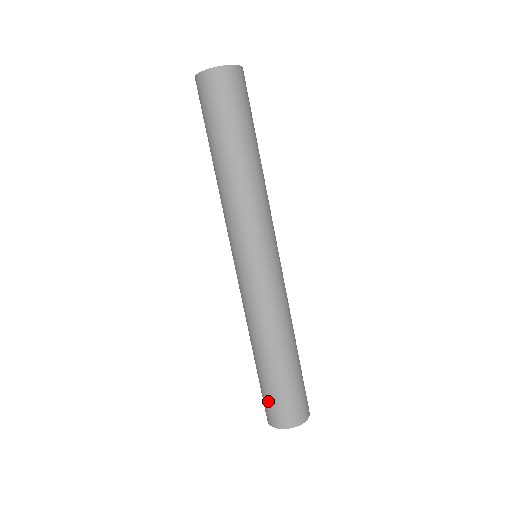
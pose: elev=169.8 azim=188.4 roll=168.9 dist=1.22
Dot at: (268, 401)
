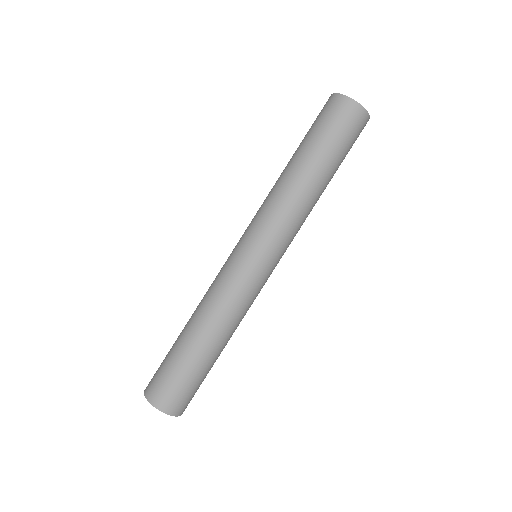
Dot at: (162, 372)
